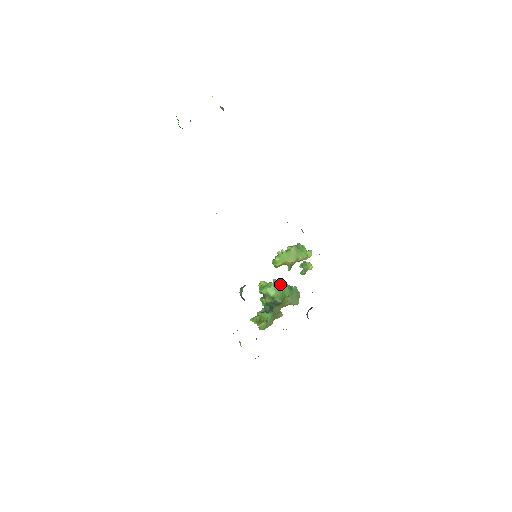
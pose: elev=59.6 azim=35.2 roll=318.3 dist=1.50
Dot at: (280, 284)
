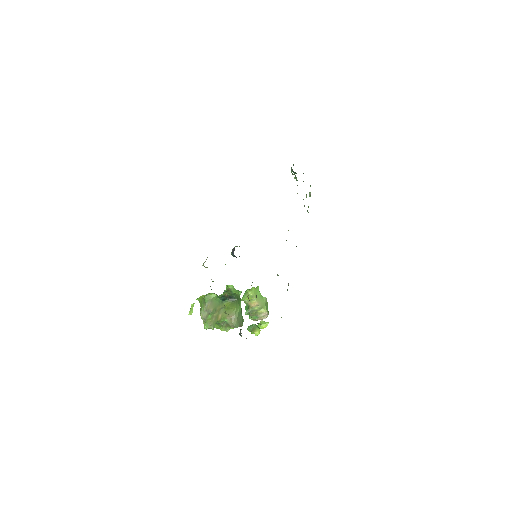
Dot at: occluded
